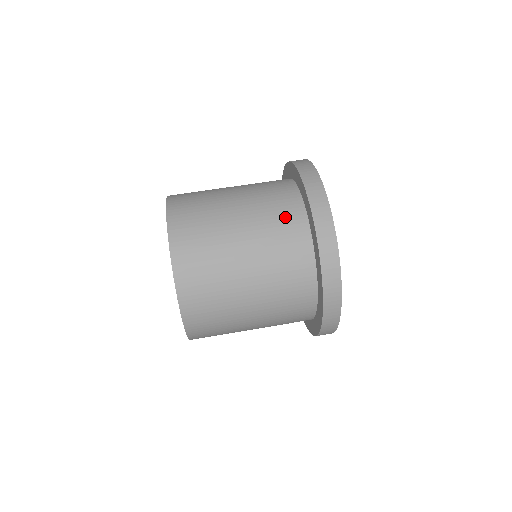
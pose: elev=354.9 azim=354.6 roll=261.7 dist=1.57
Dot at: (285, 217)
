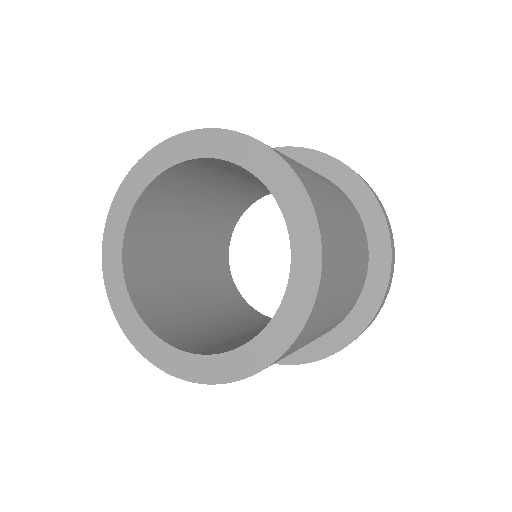
Dot at: (362, 239)
